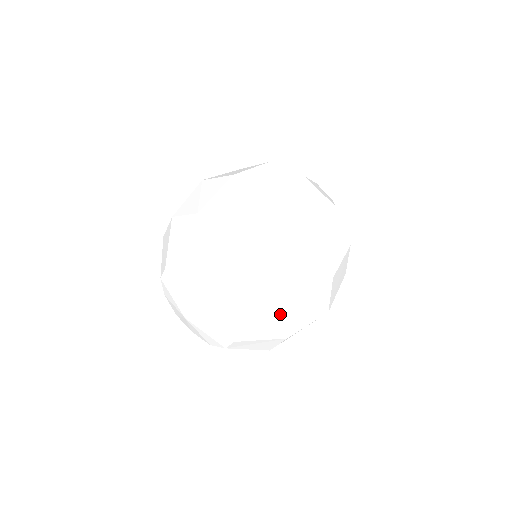
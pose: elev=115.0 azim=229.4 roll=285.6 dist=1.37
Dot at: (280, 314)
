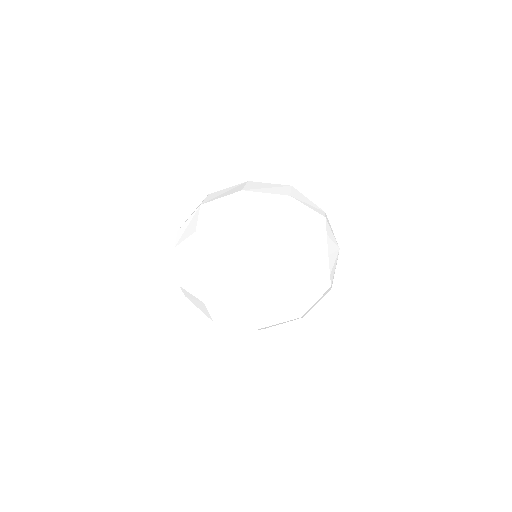
Dot at: (194, 272)
